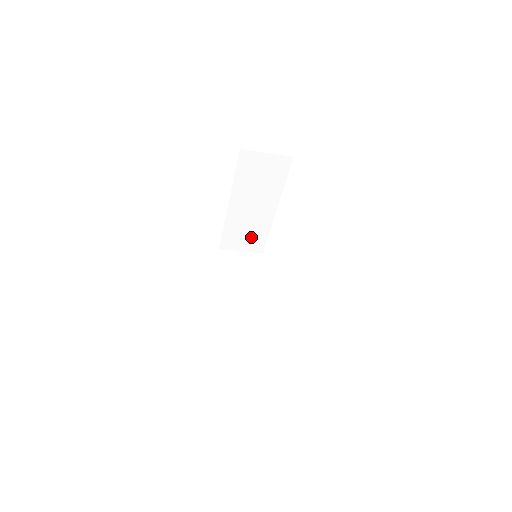
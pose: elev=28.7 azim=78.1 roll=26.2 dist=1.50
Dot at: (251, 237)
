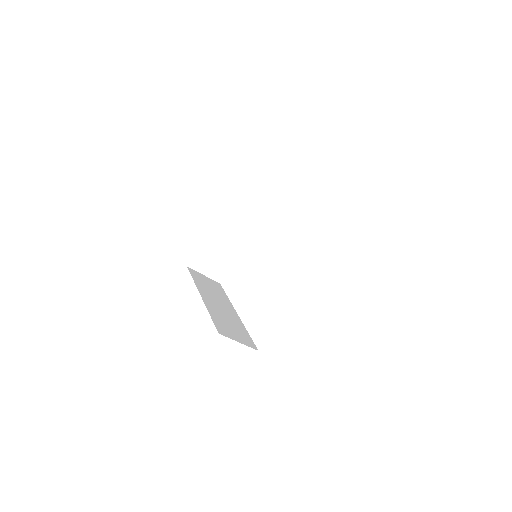
Dot at: (219, 262)
